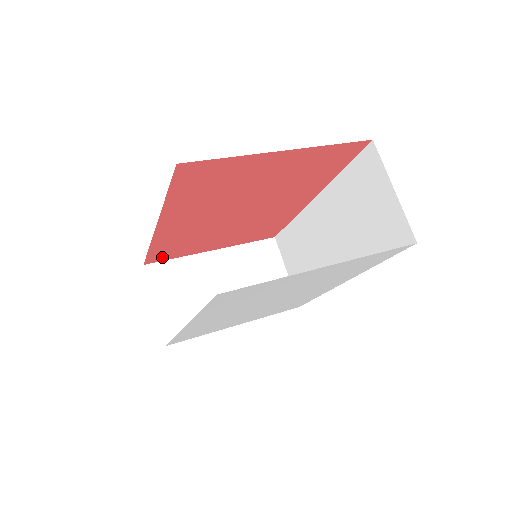
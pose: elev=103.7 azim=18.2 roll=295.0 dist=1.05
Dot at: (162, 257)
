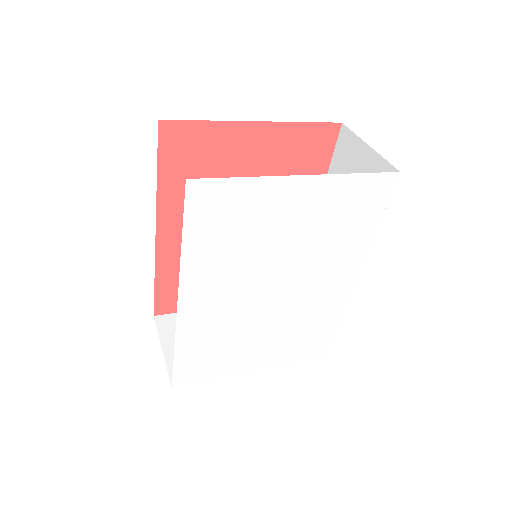
Dot at: (172, 304)
